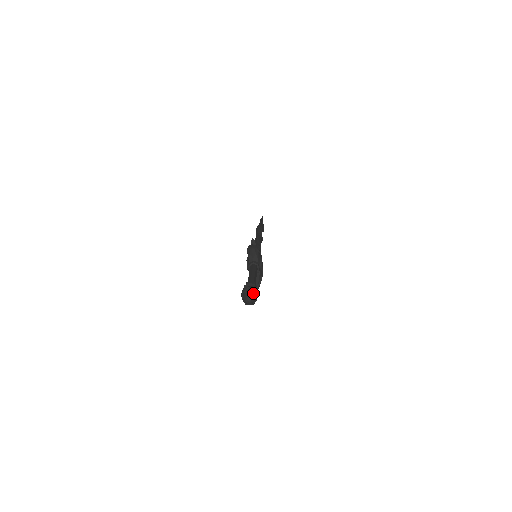
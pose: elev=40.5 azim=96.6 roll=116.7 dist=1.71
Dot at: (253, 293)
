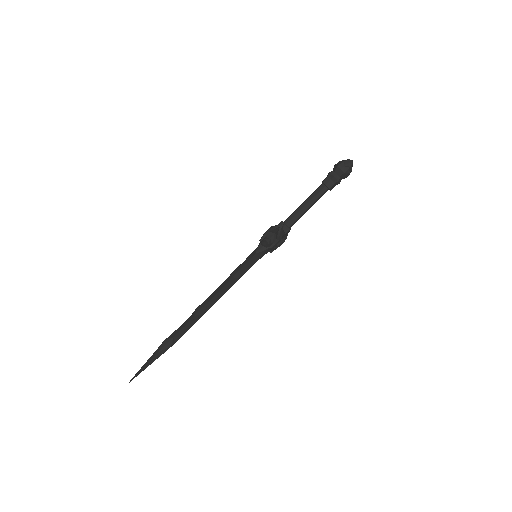
Dot at: occluded
